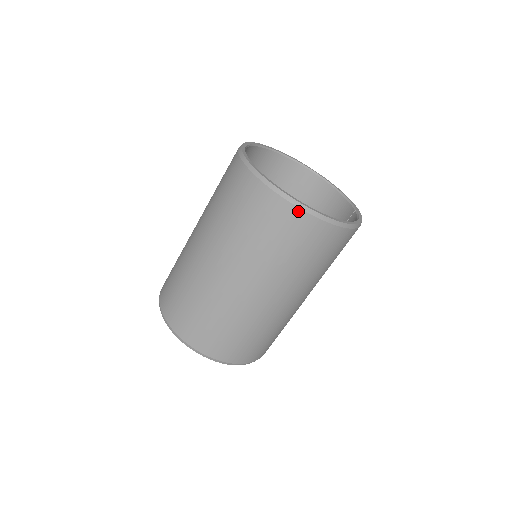
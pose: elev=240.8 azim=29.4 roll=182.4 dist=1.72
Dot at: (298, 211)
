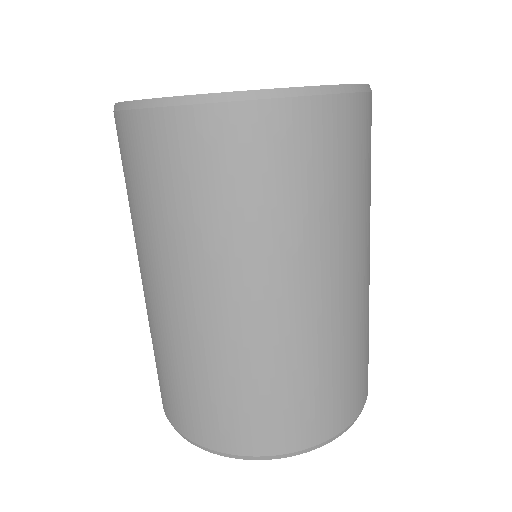
Dot at: (183, 112)
